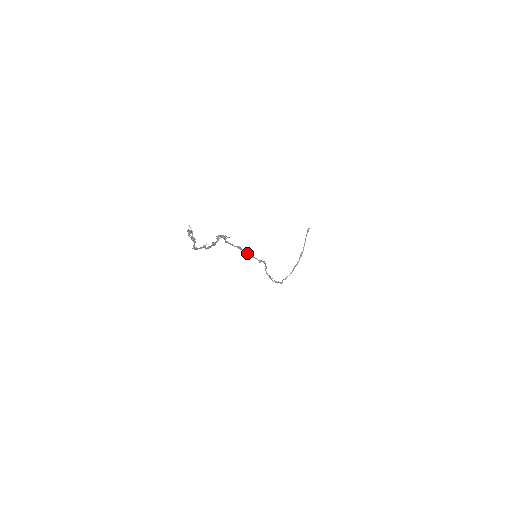
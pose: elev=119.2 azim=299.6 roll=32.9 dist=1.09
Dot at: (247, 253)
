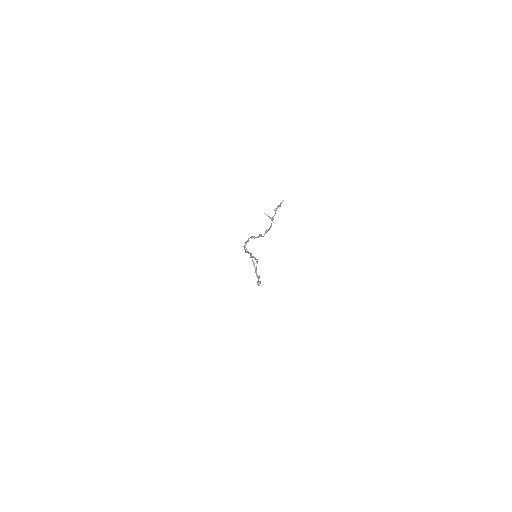
Dot at: (251, 256)
